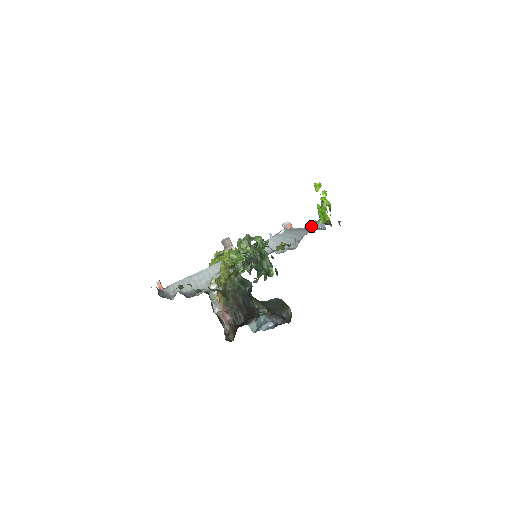
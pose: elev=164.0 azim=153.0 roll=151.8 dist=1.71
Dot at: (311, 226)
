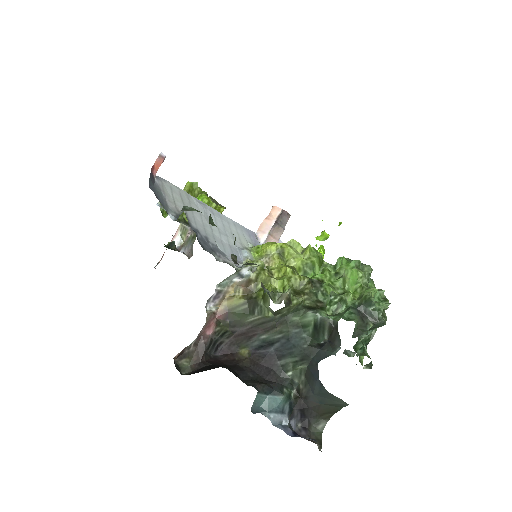
Dot at: occluded
